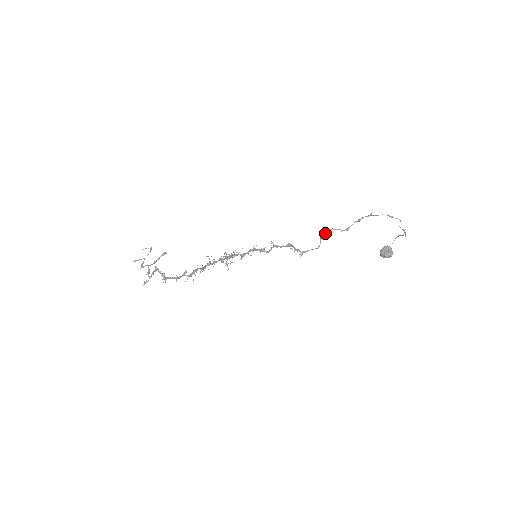
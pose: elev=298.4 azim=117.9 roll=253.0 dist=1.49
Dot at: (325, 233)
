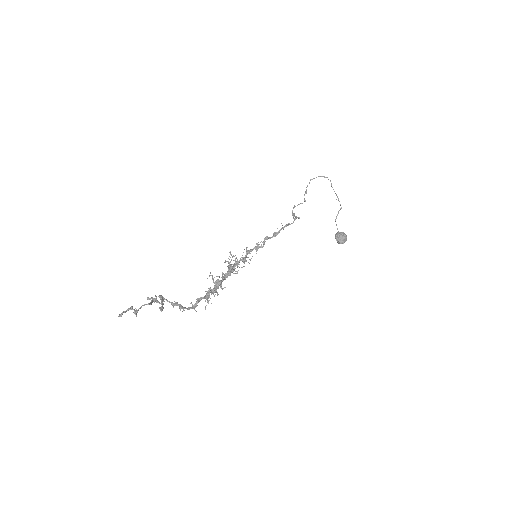
Dot at: (292, 213)
